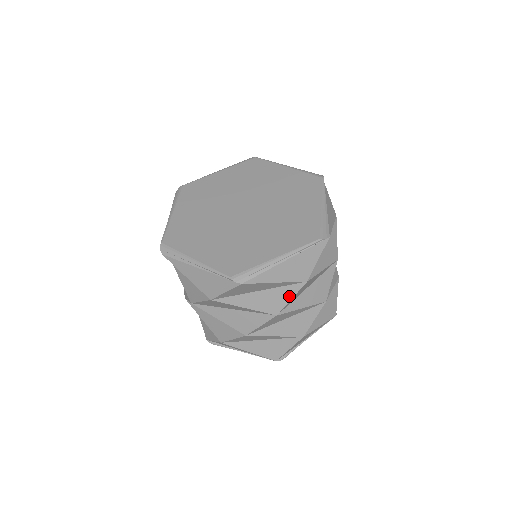
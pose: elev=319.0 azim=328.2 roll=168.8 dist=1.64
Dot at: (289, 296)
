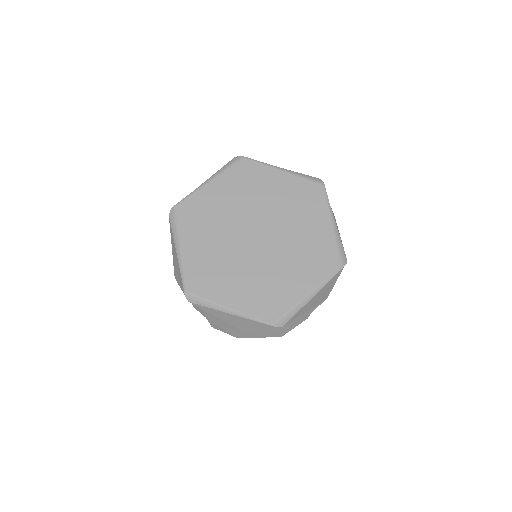
Dot at: (311, 311)
